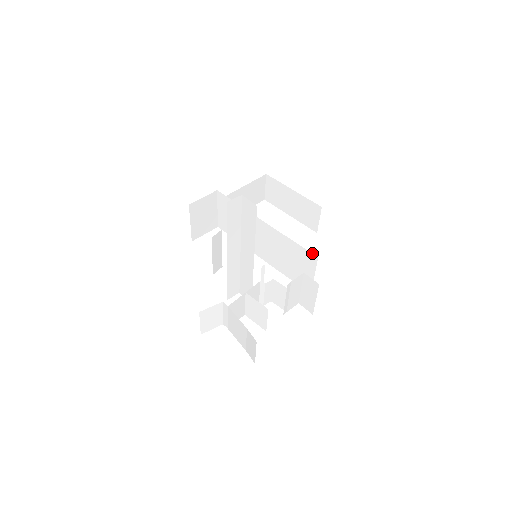
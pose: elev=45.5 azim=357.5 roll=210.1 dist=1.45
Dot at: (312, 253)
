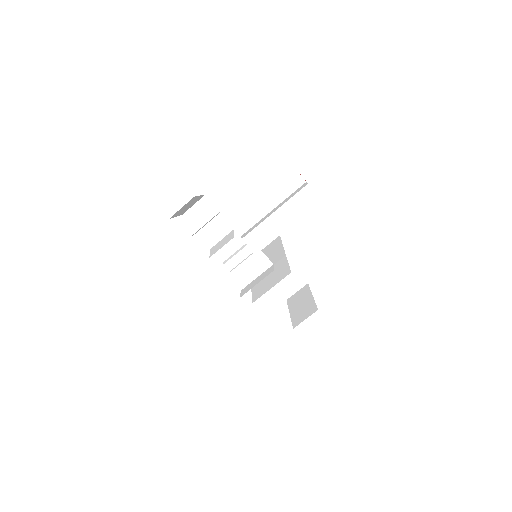
Dot at: occluded
